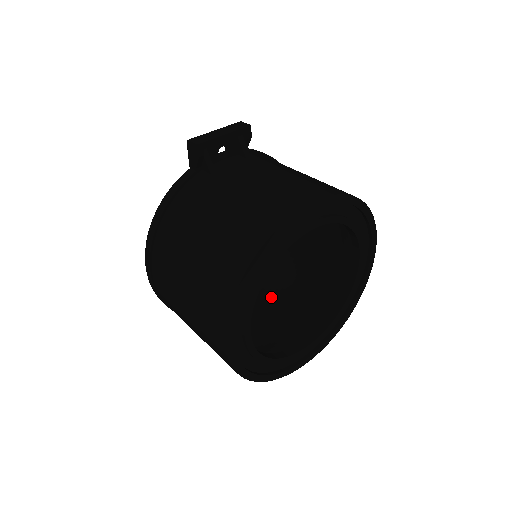
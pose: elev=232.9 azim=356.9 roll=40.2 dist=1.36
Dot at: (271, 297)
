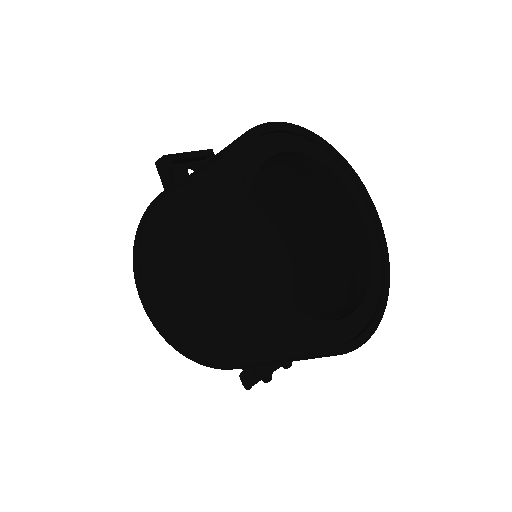
Dot at: occluded
